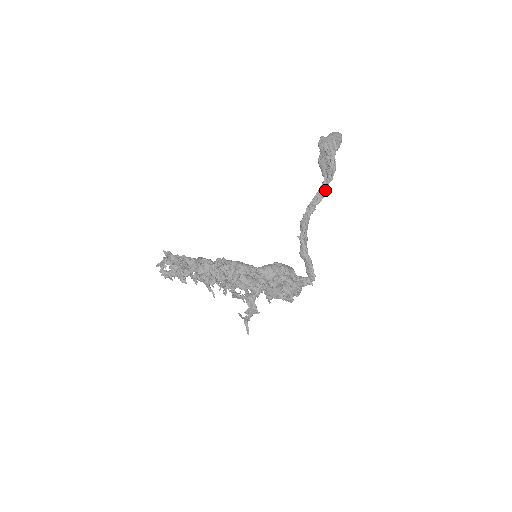
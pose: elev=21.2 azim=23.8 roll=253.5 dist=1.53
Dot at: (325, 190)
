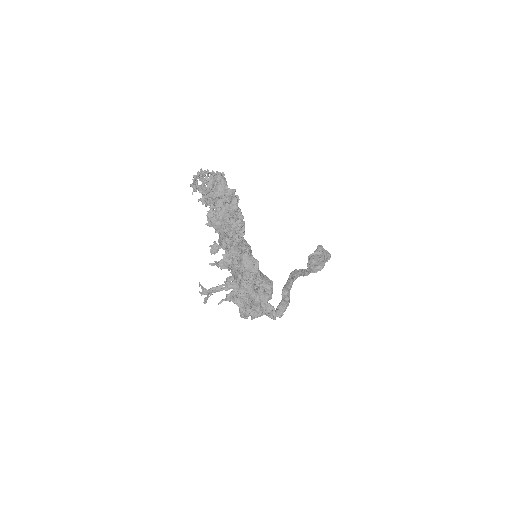
Dot at: occluded
